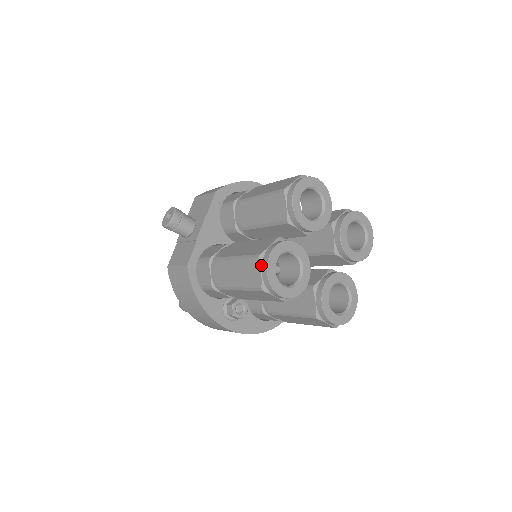
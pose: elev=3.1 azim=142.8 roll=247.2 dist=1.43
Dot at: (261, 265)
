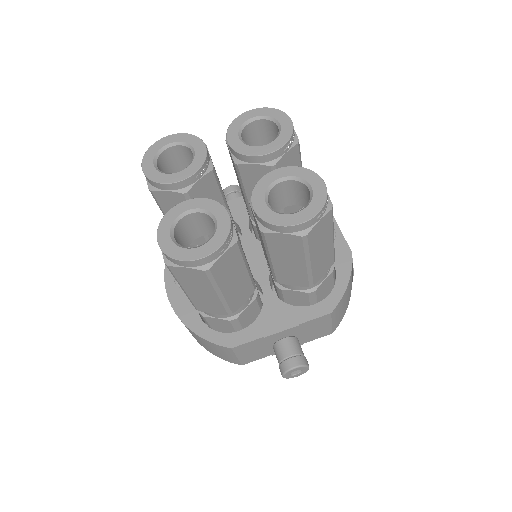
Dot at: occluded
